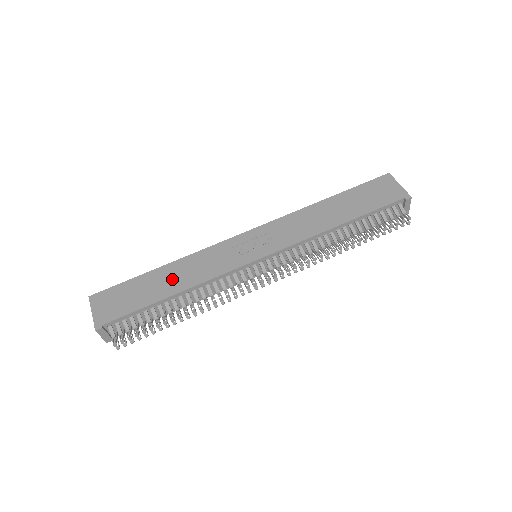
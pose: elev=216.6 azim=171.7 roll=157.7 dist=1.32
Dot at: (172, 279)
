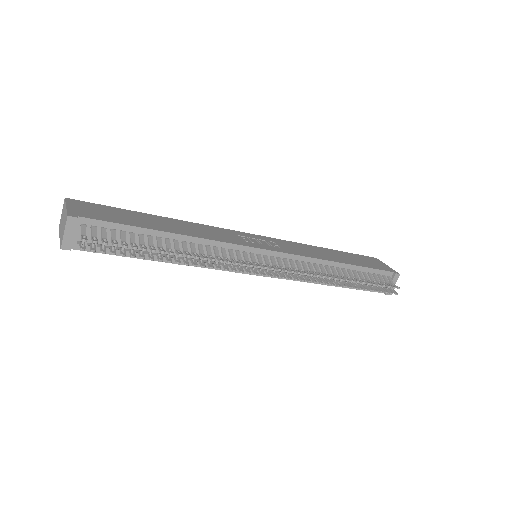
Dot at: (171, 225)
